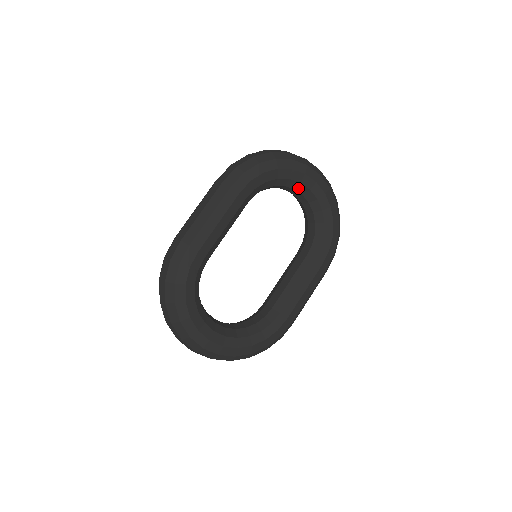
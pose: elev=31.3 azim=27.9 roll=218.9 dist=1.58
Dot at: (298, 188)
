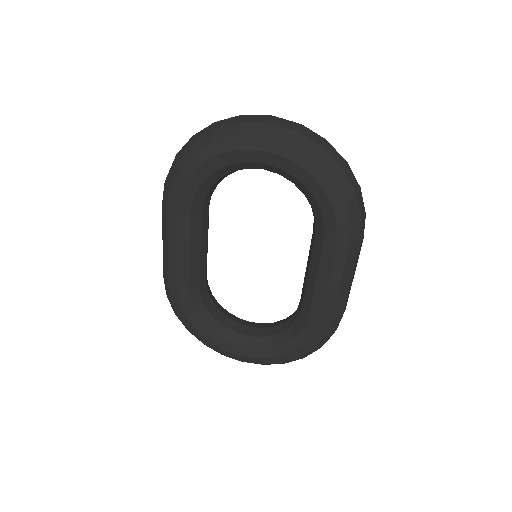
Dot at: (249, 166)
